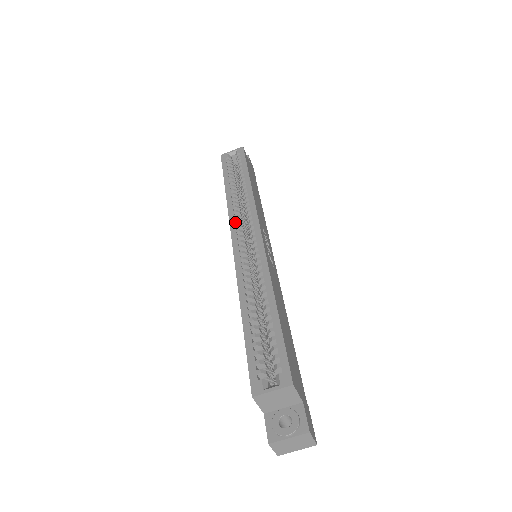
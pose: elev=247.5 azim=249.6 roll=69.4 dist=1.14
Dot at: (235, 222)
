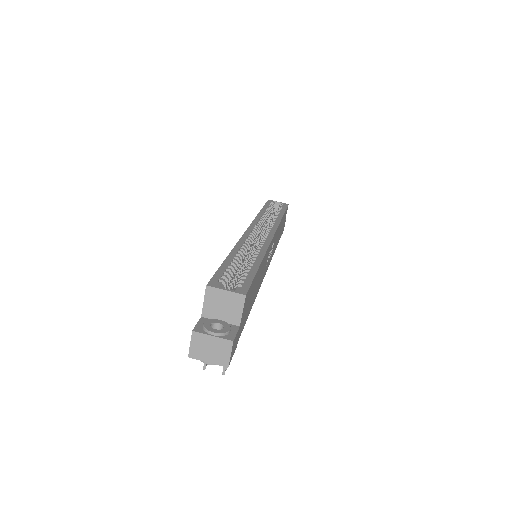
Dot at: (257, 224)
